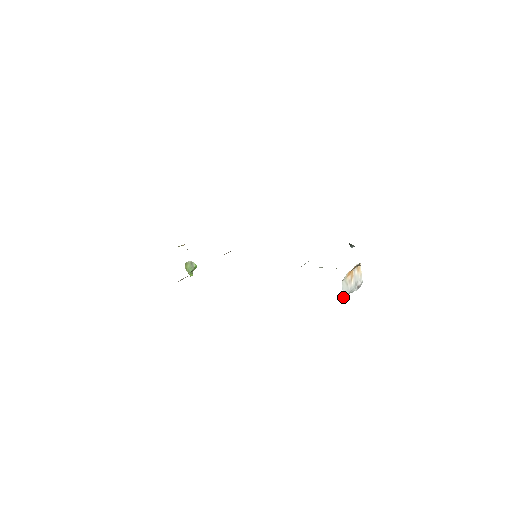
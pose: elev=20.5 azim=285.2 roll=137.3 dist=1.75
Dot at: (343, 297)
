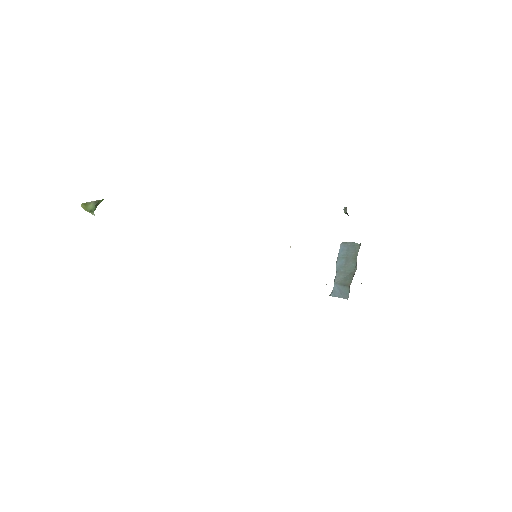
Dot at: occluded
